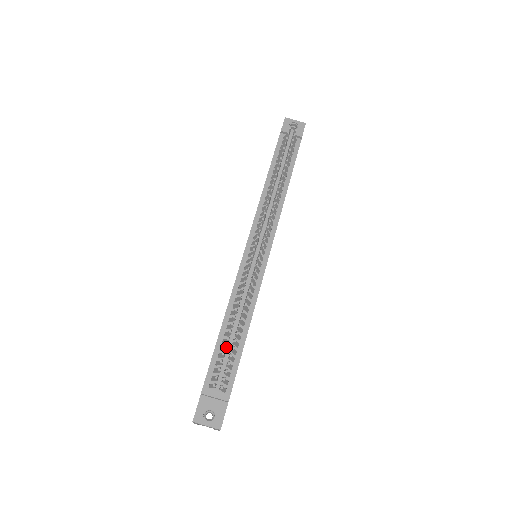
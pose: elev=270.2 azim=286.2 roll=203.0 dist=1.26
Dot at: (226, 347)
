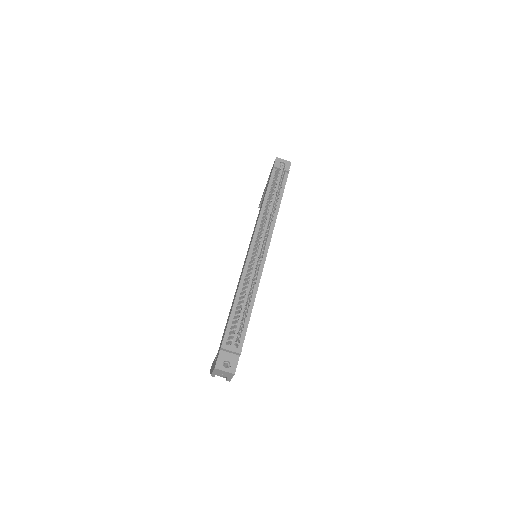
Dot at: (239, 315)
